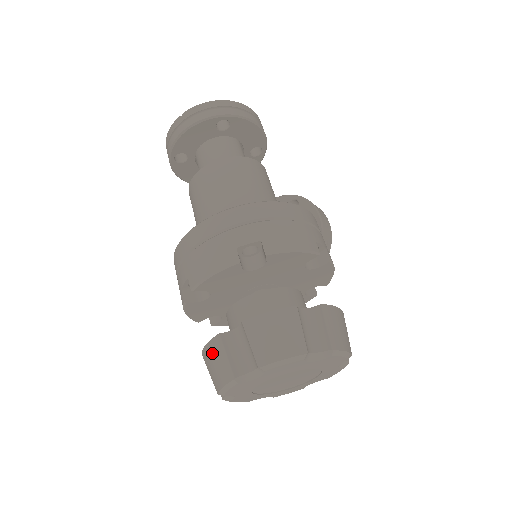
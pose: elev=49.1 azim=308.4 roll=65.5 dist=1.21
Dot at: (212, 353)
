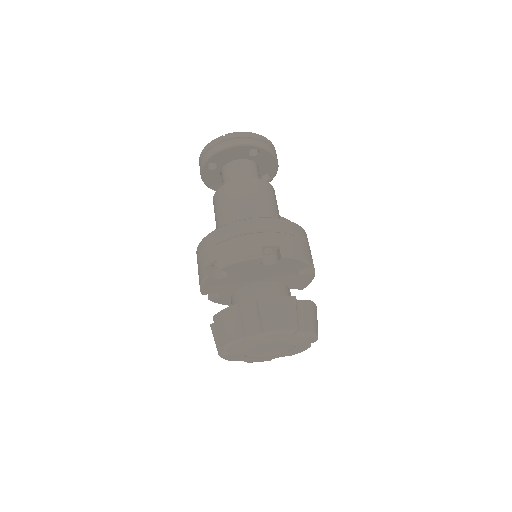
Dot at: (227, 317)
